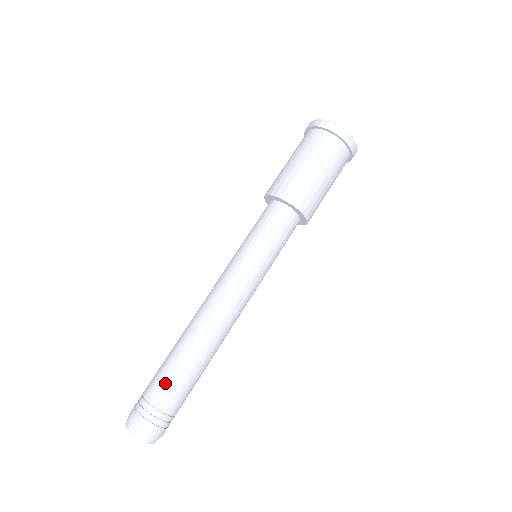
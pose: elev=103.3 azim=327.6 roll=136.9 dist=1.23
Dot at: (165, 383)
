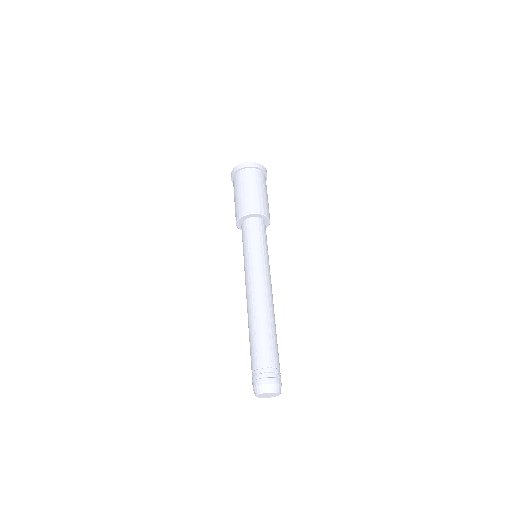
Dot at: (257, 352)
